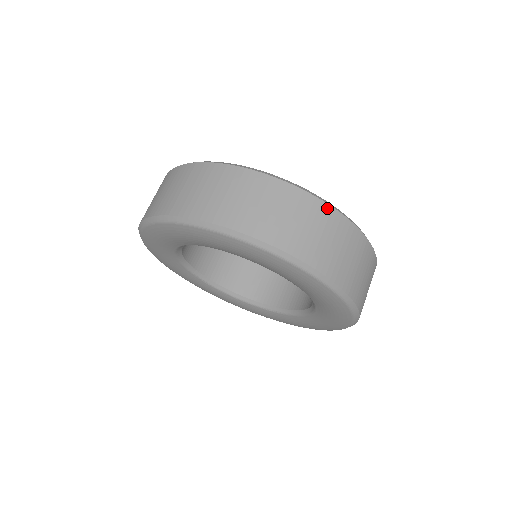
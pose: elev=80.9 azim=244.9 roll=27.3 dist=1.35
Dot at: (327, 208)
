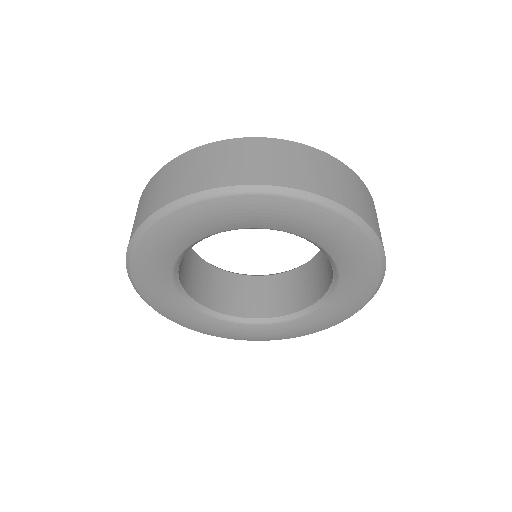
Dot at: (302, 146)
